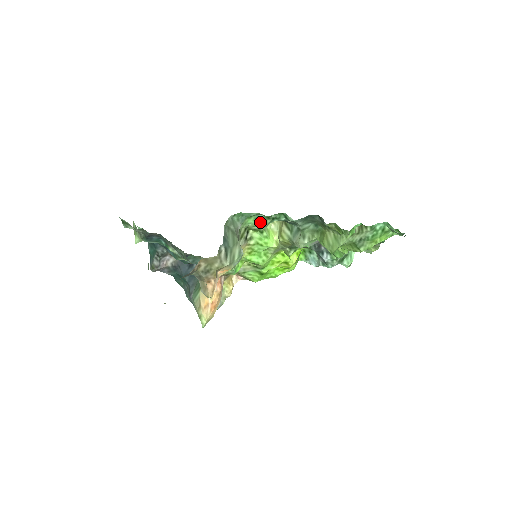
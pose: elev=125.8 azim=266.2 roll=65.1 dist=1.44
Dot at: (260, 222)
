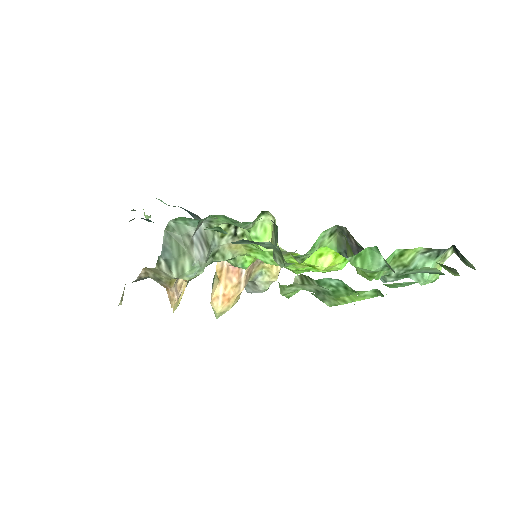
Dot at: (233, 222)
